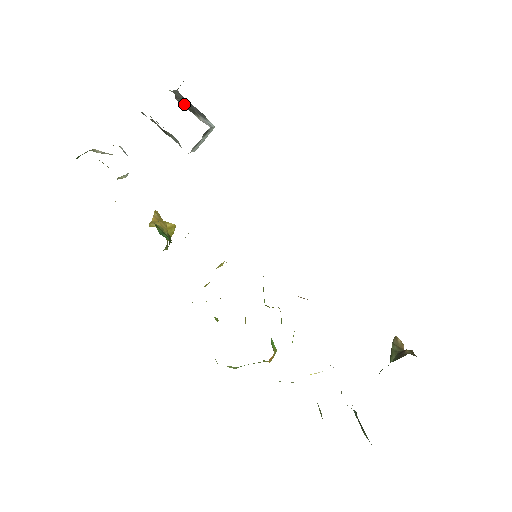
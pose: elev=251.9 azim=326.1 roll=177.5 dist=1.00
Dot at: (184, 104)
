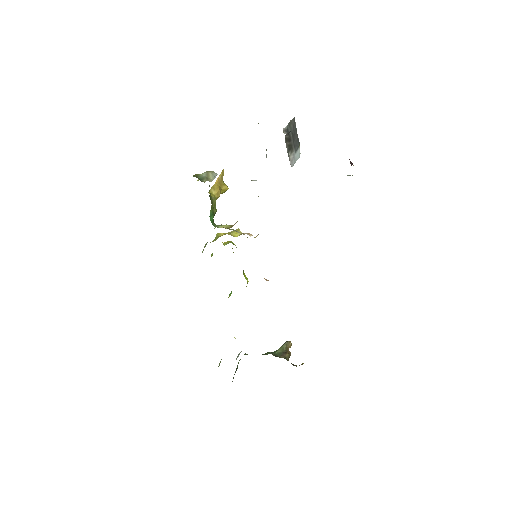
Dot at: (288, 140)
